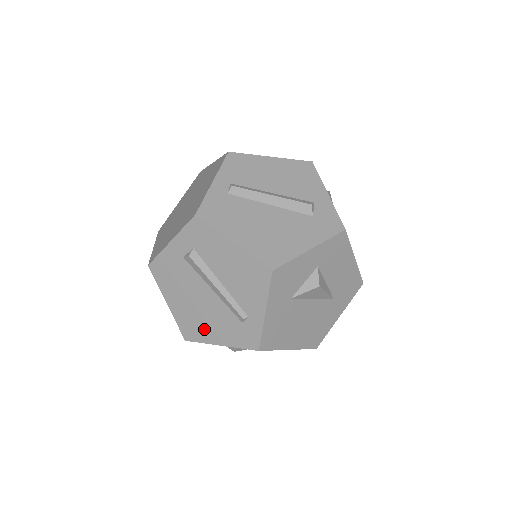
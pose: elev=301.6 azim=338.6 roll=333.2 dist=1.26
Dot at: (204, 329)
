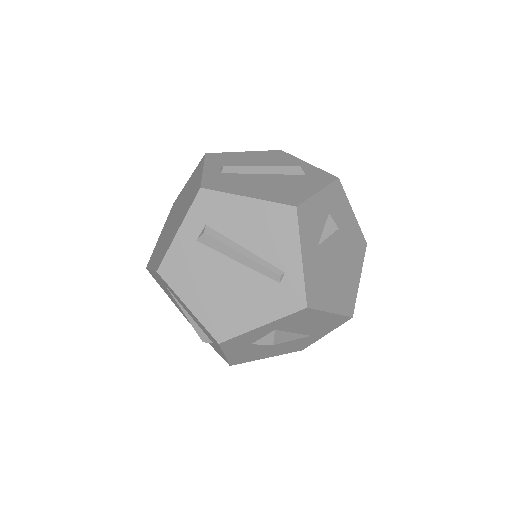
Dot at: (238, 315)
